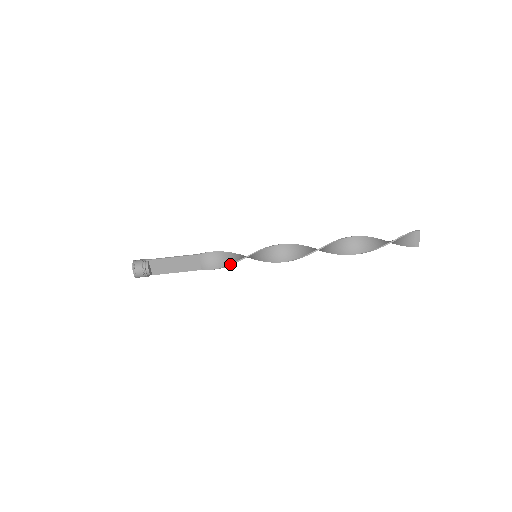
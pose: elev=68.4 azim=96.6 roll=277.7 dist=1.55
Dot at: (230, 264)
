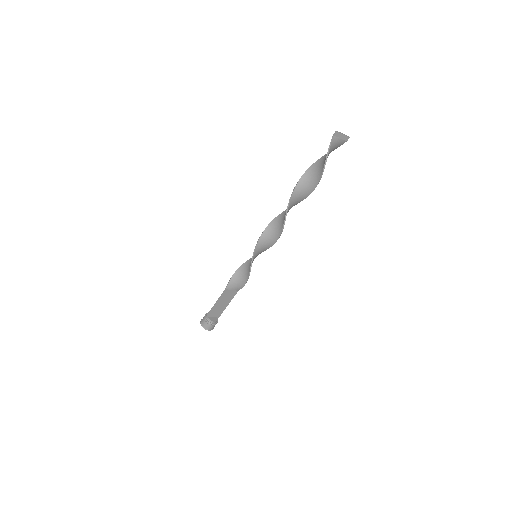
Dot at: (248, 278)
